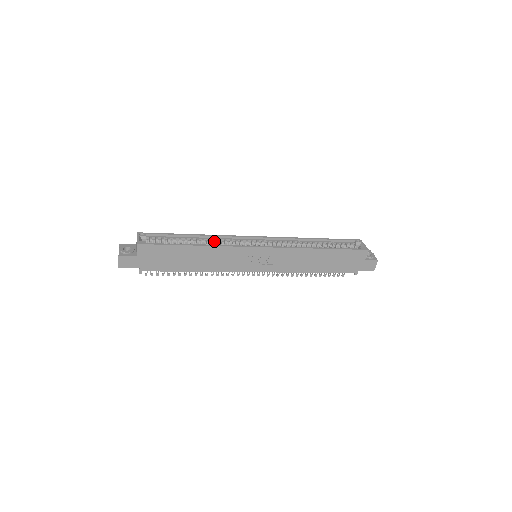
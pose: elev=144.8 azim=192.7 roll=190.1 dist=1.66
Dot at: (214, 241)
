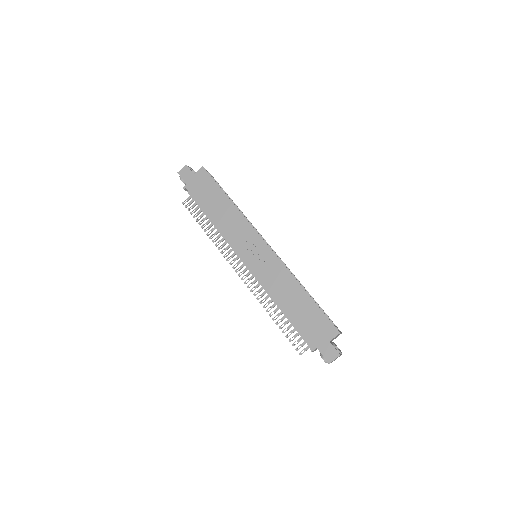
Dot at: occluded
